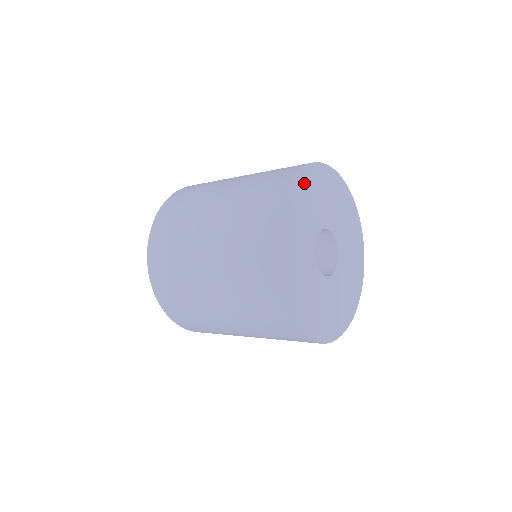
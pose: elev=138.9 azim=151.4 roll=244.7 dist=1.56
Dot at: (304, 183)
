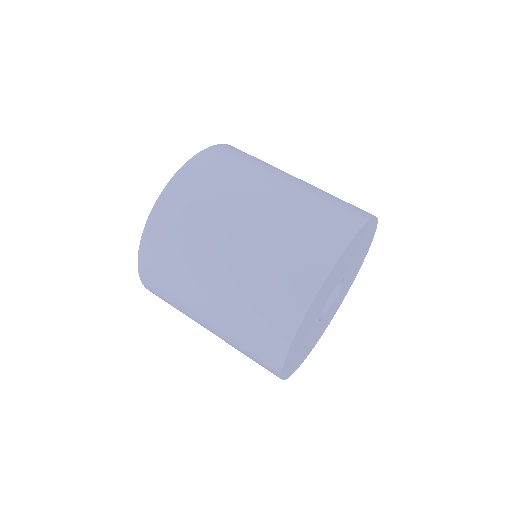
Dot at: (316, 301)
